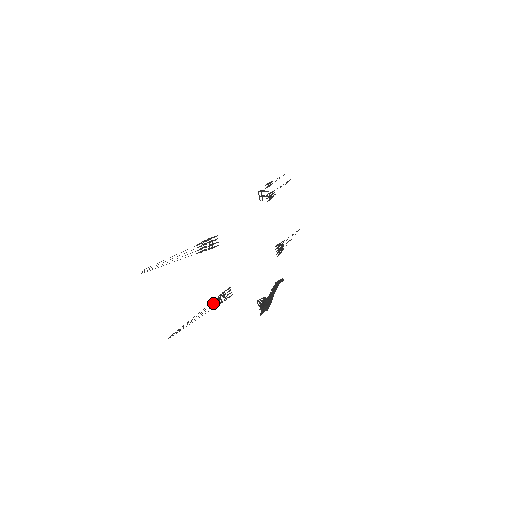
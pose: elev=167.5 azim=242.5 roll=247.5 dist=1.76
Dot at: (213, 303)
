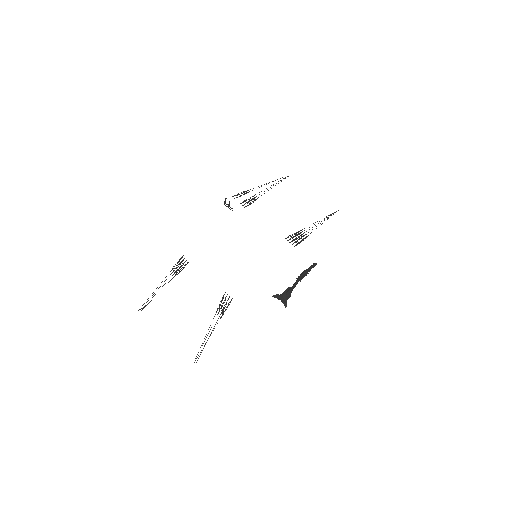
Dot at: (217, 314)
